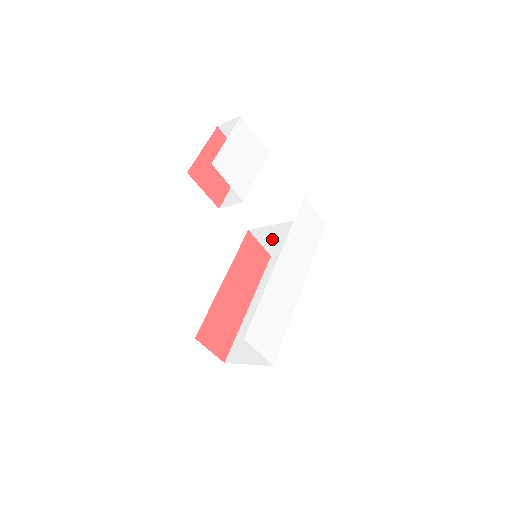
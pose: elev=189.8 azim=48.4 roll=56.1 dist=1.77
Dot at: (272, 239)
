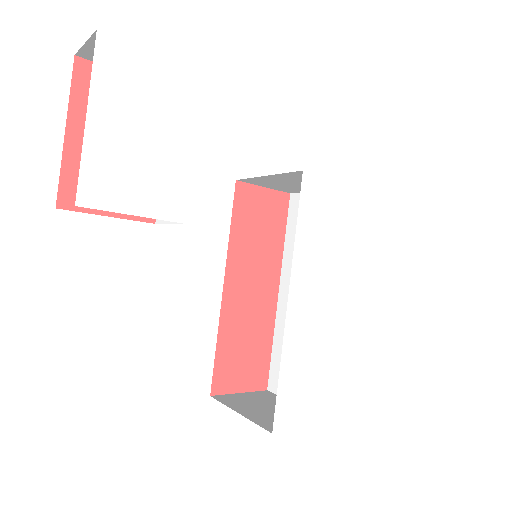
Dot at: (280, 184)
